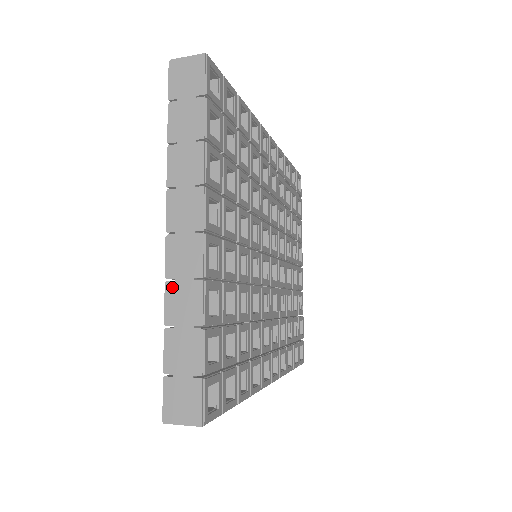
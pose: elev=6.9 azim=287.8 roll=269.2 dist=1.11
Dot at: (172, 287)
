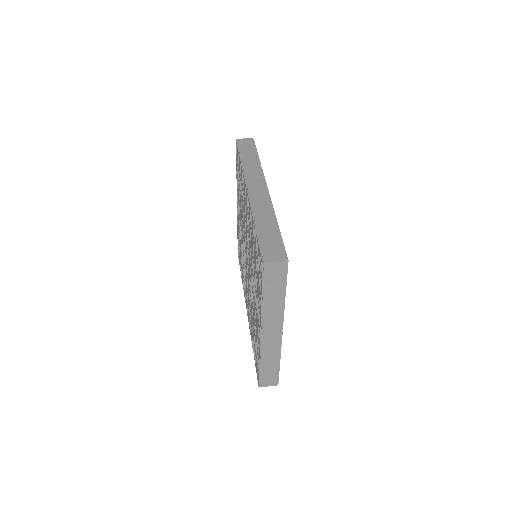
Dot at: (264, 350)
